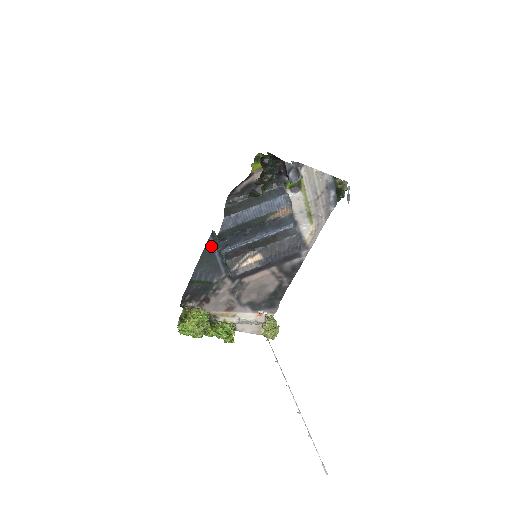
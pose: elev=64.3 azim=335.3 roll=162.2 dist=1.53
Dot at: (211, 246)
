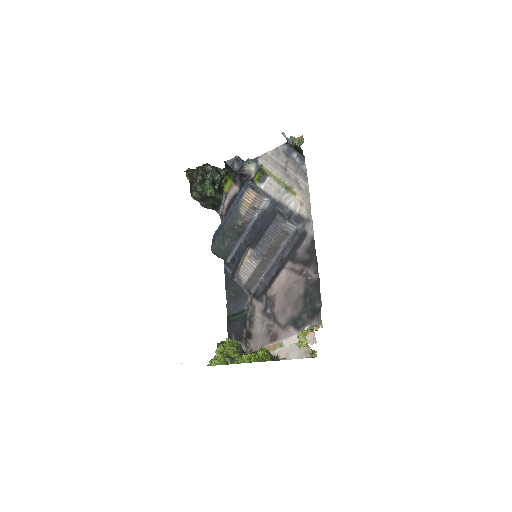
Dot at: (229, 273)
